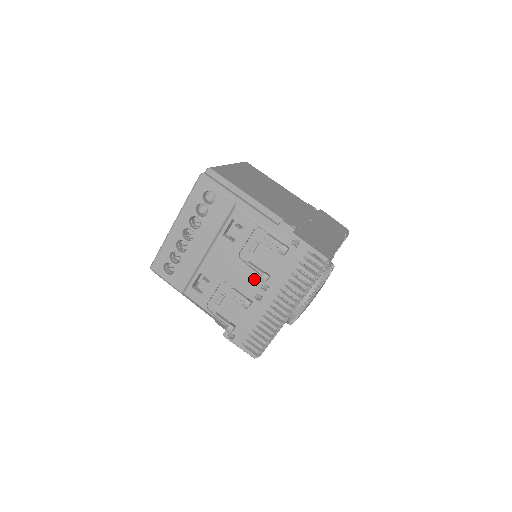
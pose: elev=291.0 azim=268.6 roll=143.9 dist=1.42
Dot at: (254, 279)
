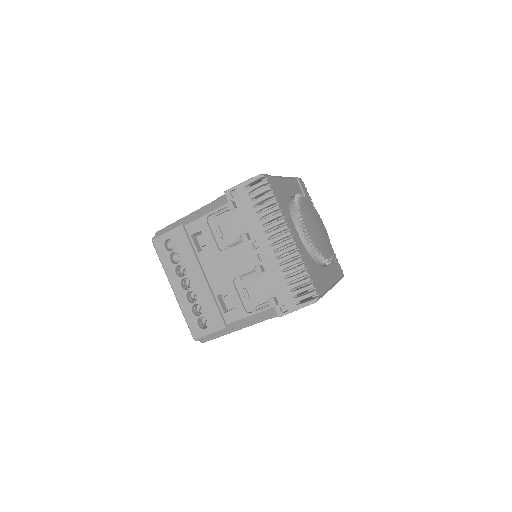
Dot at: (244, 250)
